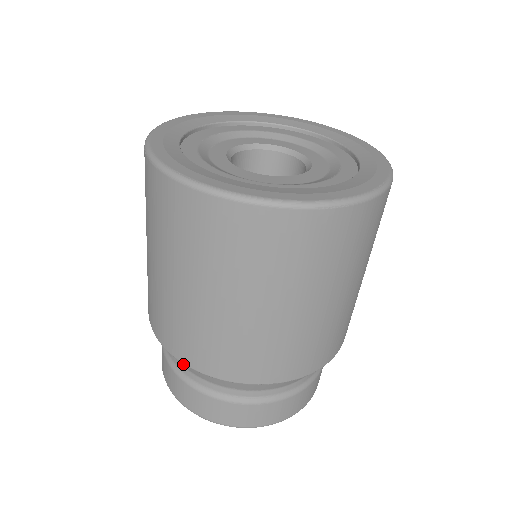
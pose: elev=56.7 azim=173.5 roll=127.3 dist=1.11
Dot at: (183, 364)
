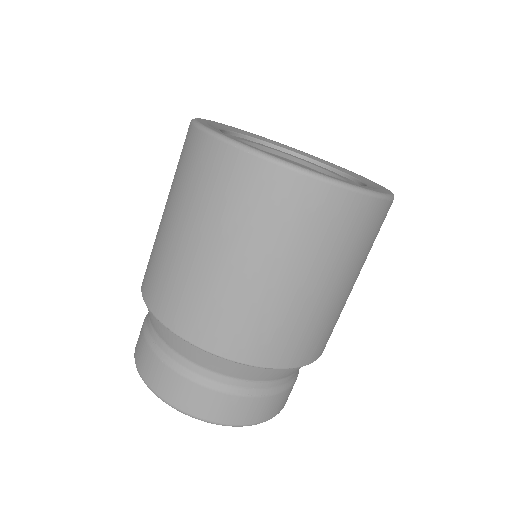
Dot at: occluded
